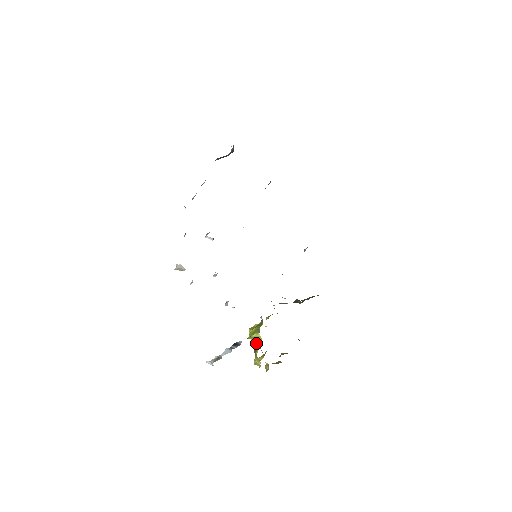
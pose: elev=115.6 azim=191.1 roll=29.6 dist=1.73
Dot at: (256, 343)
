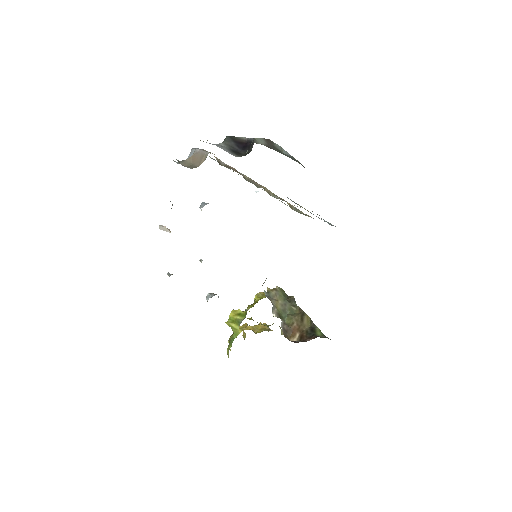
Dot at: (233, 334)
